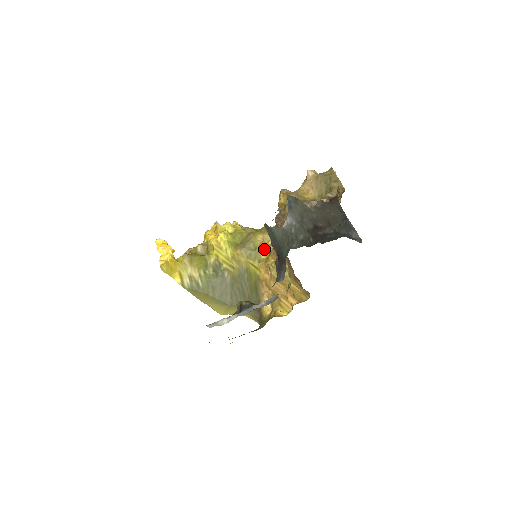
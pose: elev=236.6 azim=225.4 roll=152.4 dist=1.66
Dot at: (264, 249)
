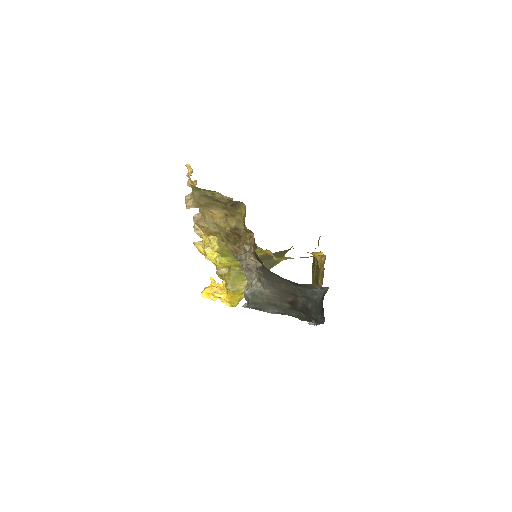
Dot at: occluded
